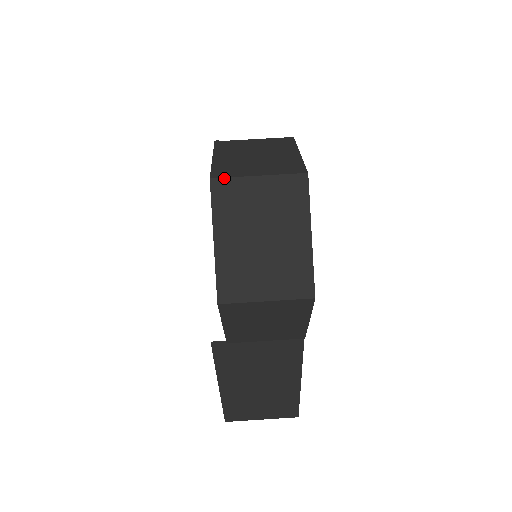
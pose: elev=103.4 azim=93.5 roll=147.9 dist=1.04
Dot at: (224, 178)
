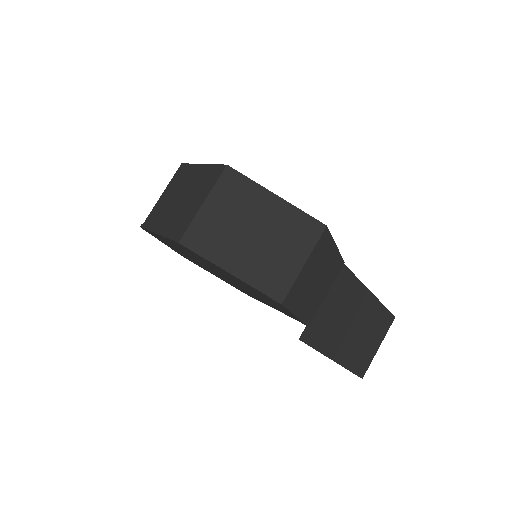
Dot at: (186, 232)
